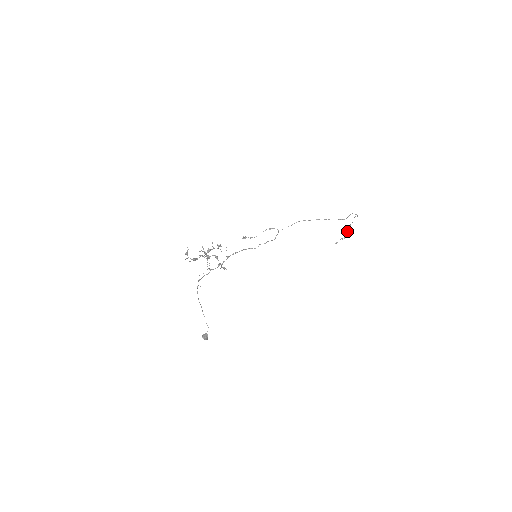
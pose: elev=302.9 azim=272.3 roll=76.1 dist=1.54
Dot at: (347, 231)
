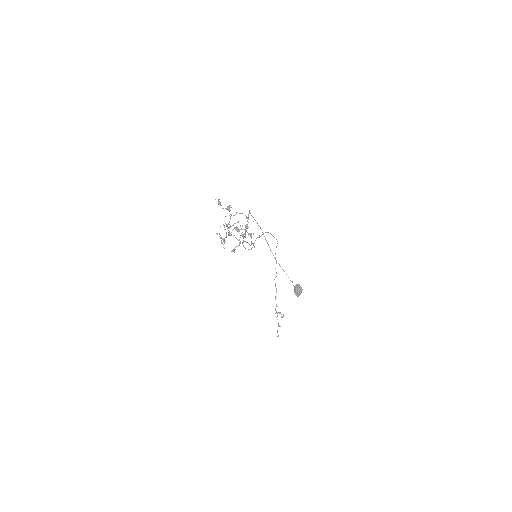
Dot at: (276, 317)
